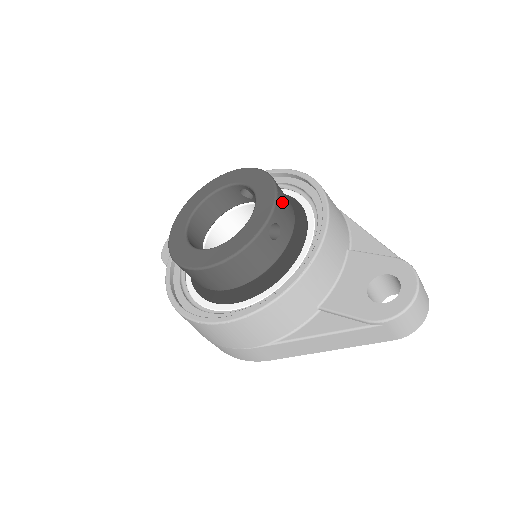
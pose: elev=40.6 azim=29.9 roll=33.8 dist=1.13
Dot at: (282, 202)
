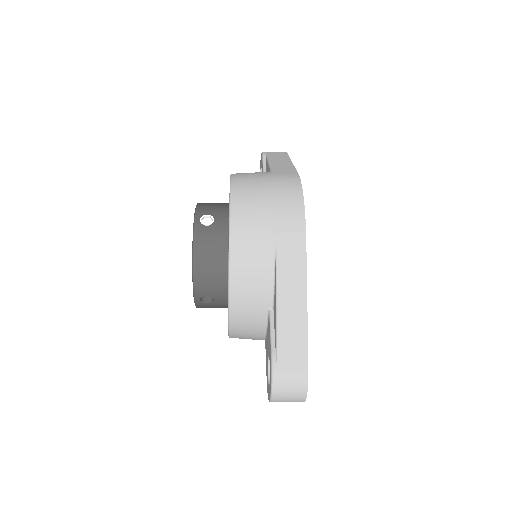
Dot at: (203, 278)
